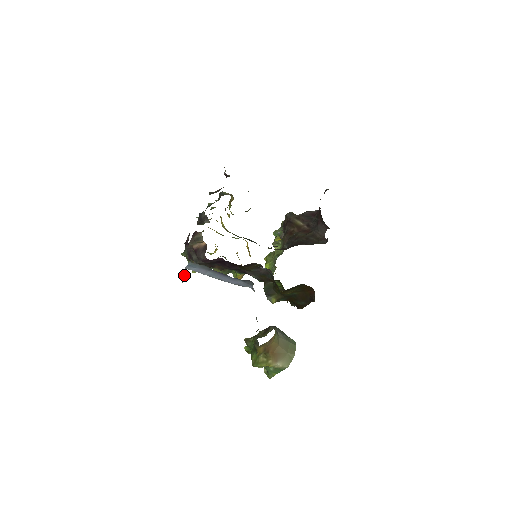
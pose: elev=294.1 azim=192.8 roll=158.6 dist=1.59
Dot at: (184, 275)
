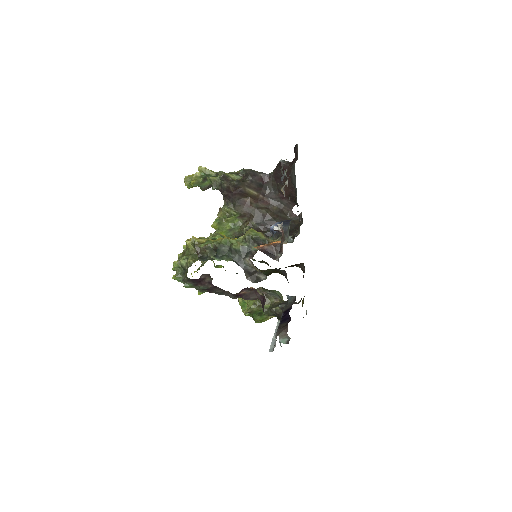
Dot at: (280, 337)
